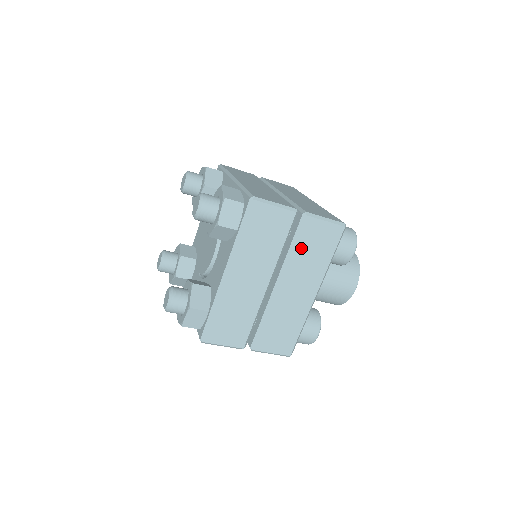
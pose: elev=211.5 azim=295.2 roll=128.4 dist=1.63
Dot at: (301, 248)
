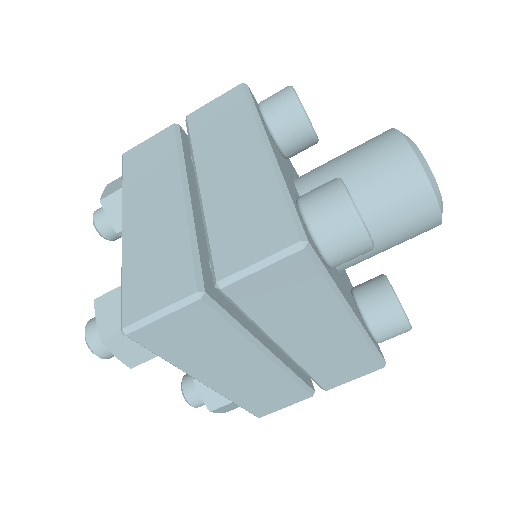
Dot at: (202, 136)
